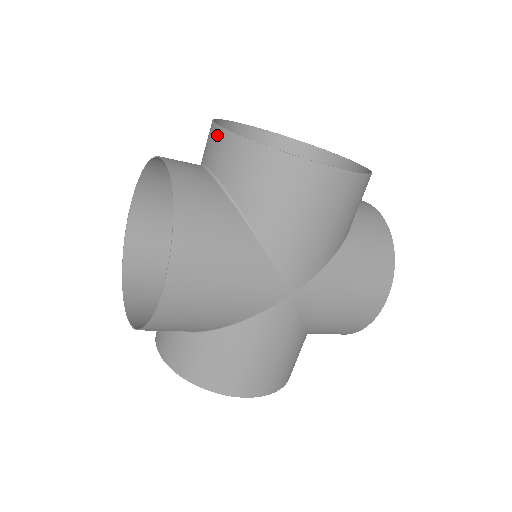
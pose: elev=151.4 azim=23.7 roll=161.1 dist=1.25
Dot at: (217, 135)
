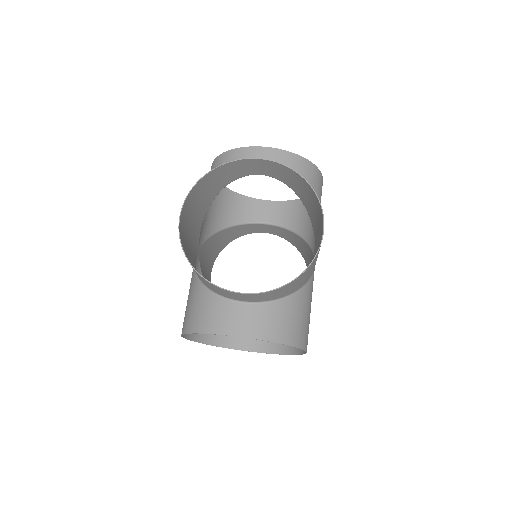
Dot at: (269, 153)
